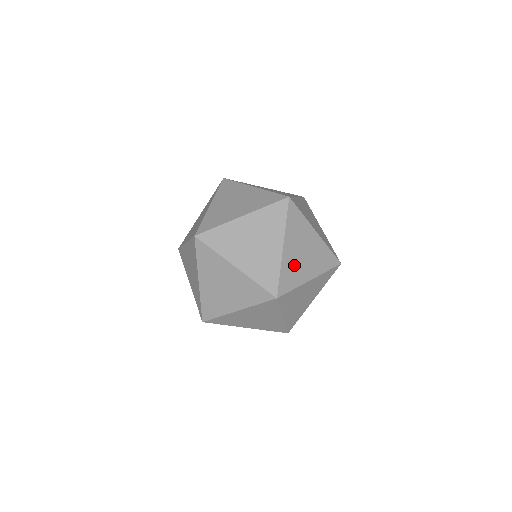
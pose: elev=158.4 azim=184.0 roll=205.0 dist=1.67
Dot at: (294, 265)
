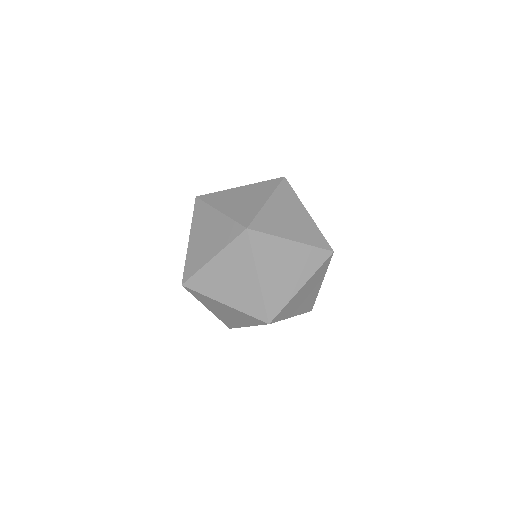
Dot at: occluded
